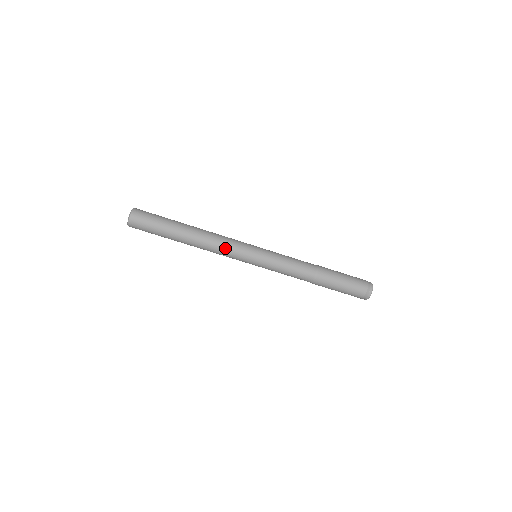
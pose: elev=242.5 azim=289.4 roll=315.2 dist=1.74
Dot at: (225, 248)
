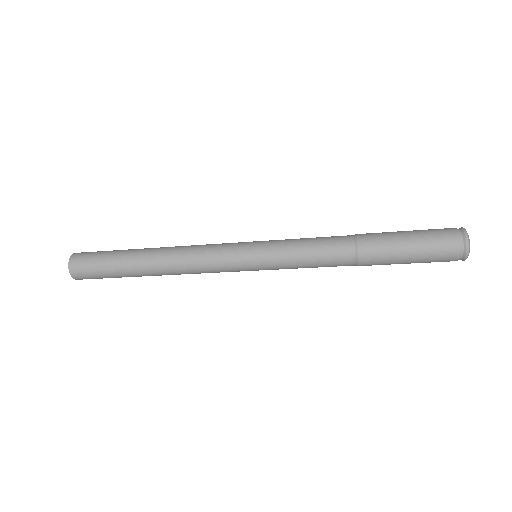
Dot at: (206, 272)
